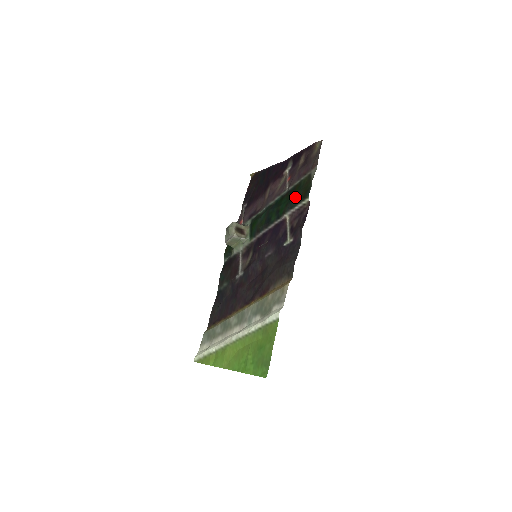
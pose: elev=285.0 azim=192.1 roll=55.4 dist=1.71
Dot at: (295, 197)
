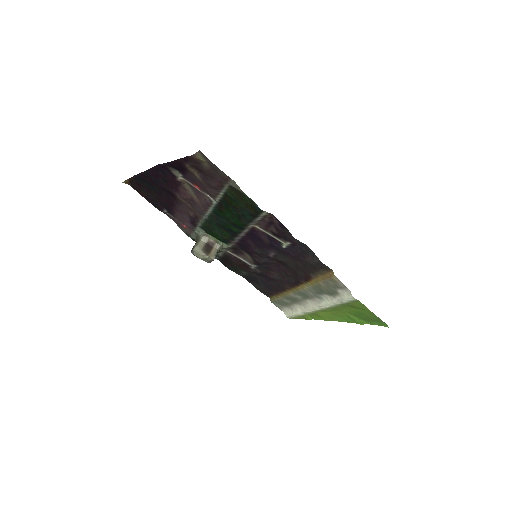
Dot at: (242, 213)
